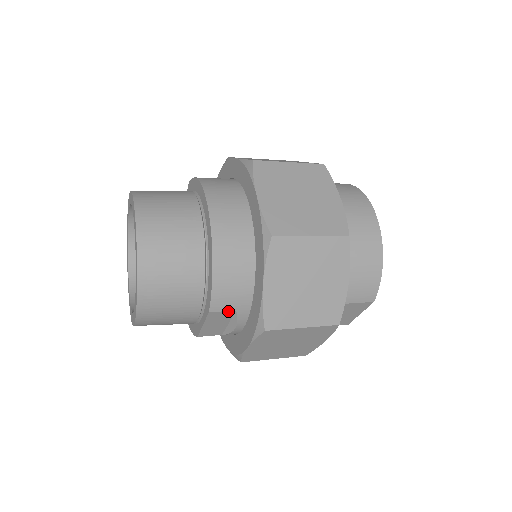
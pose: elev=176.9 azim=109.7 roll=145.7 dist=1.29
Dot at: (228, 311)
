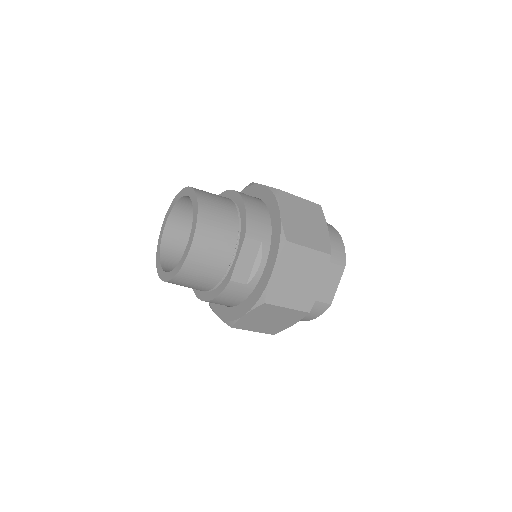
Dot at: (256, 241)
